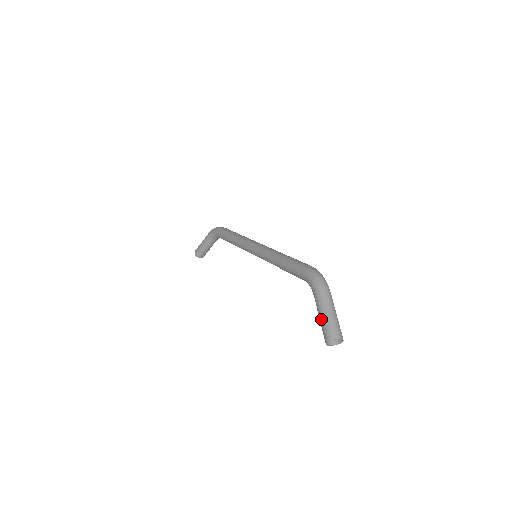
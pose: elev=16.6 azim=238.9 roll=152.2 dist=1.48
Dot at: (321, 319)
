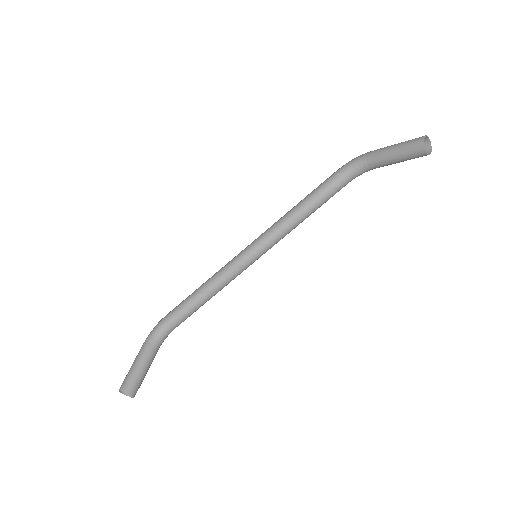
Dot at: (398, 146)
